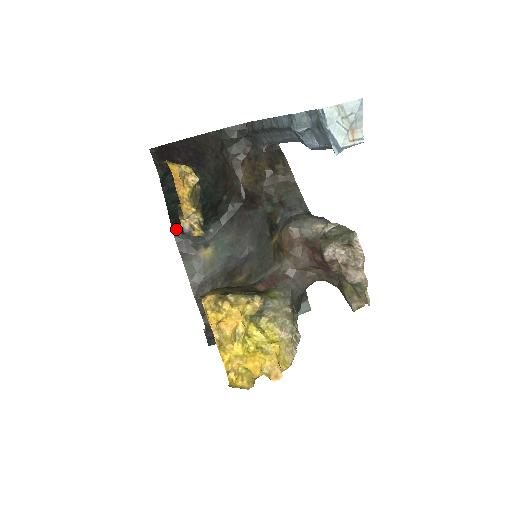
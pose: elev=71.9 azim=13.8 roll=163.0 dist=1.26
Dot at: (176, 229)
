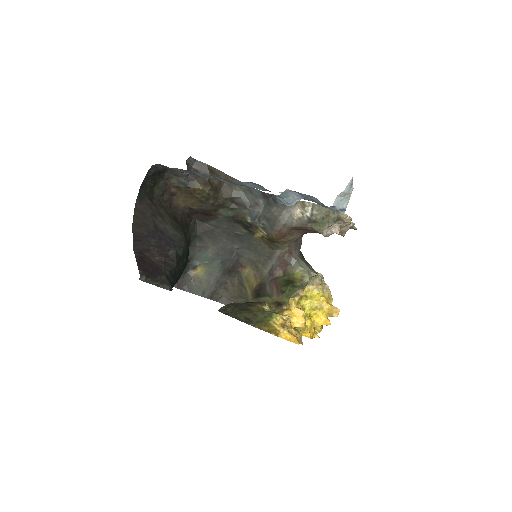
Dot at: occluded
